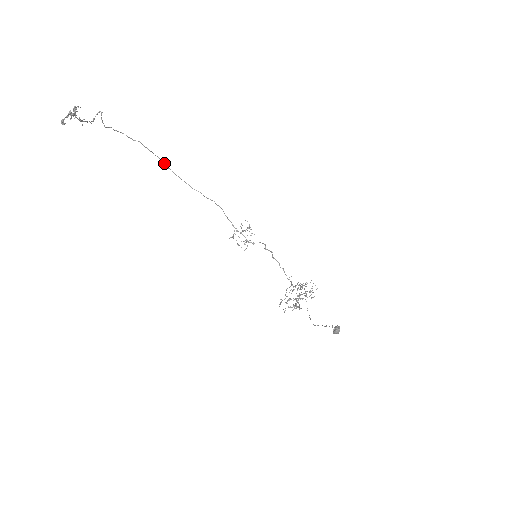
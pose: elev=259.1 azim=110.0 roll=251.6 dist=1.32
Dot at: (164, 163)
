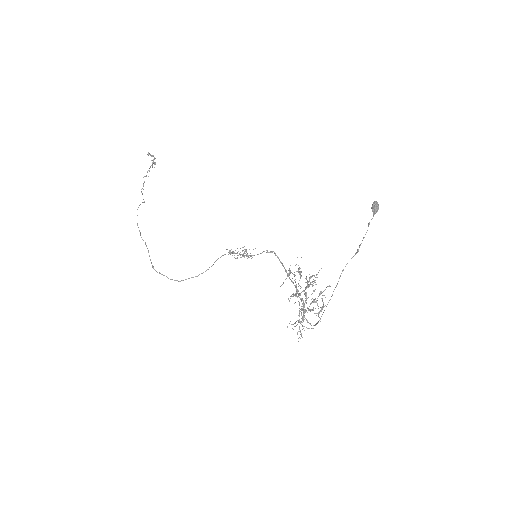
Dot at: (151, 263)
